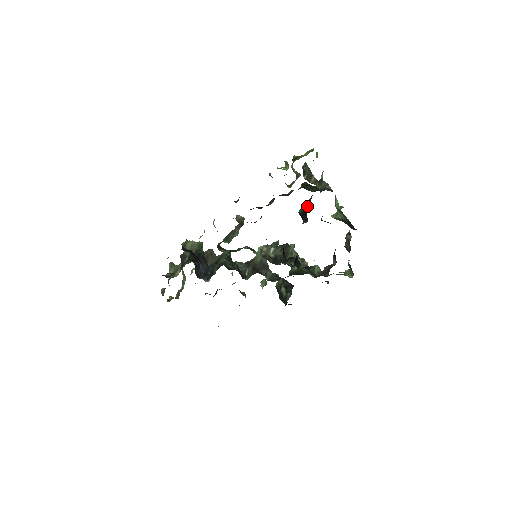
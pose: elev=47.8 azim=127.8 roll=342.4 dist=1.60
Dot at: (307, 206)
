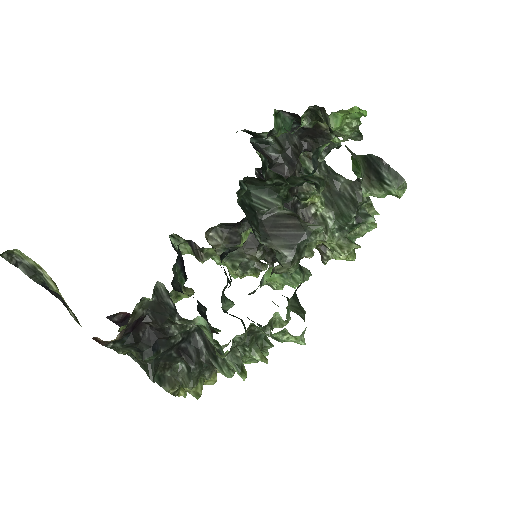
Dot at: (313, 179)
